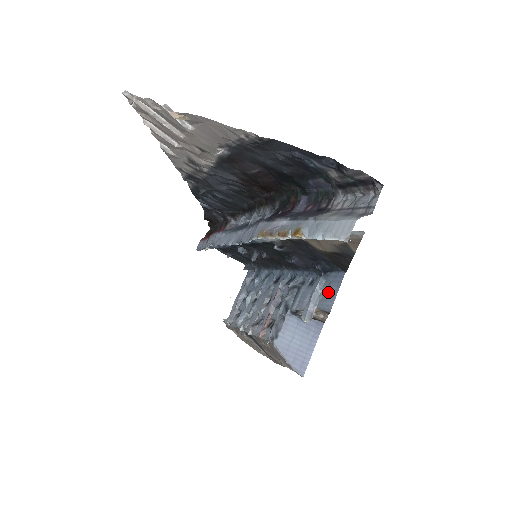
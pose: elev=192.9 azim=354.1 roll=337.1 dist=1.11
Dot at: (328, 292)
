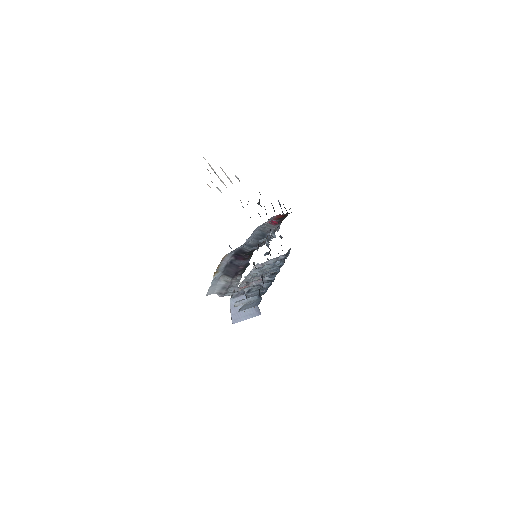
Dot at: (250, 304)
